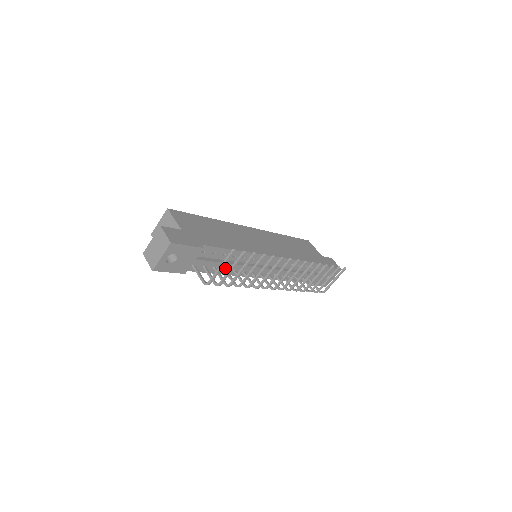
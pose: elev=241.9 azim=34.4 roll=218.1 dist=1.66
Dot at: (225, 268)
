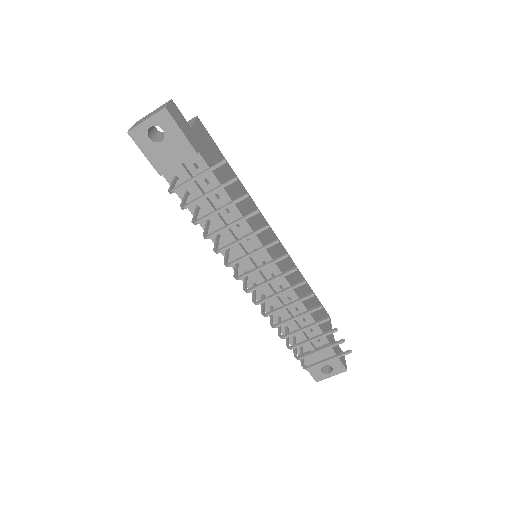
Dot at: (210, 220)
